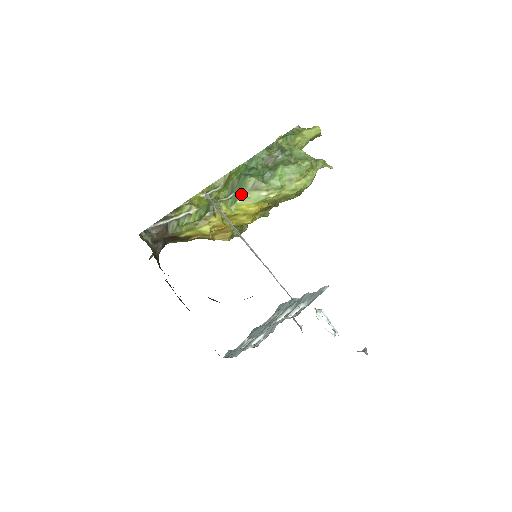
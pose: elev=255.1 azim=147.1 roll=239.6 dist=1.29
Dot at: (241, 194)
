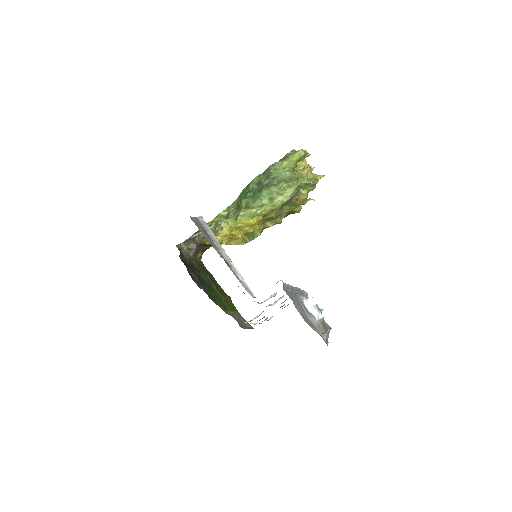
Dot at: (240, 212)
